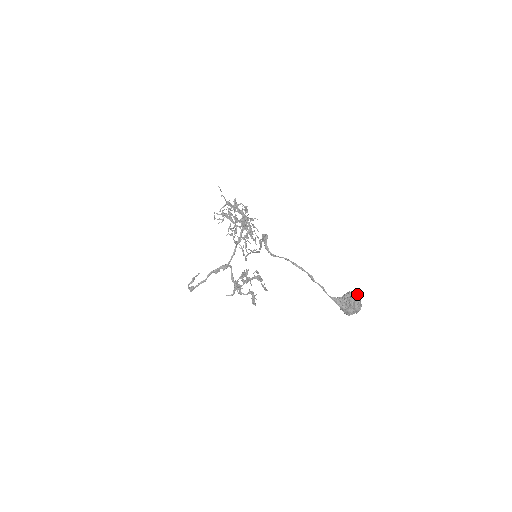
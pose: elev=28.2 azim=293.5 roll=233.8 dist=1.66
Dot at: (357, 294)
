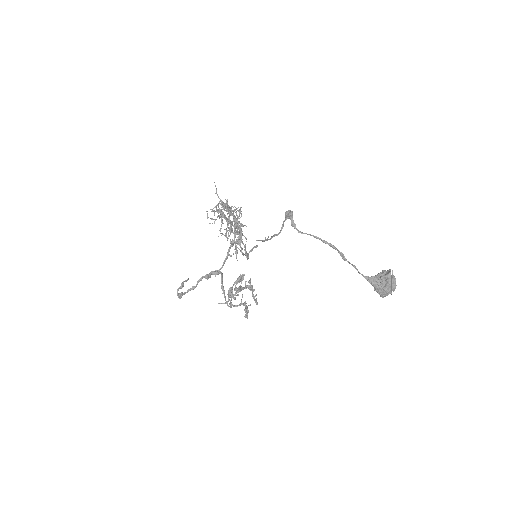
Dot at: occluded
